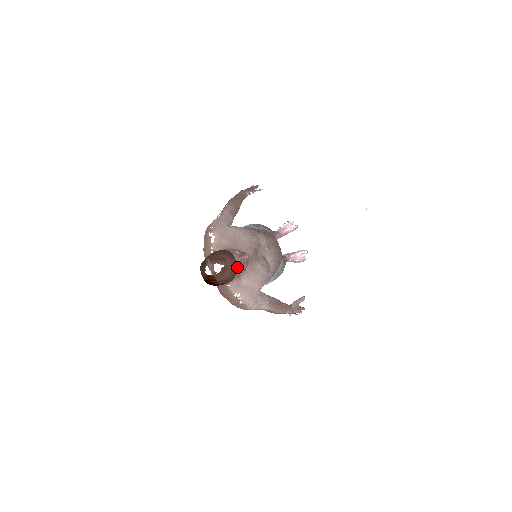
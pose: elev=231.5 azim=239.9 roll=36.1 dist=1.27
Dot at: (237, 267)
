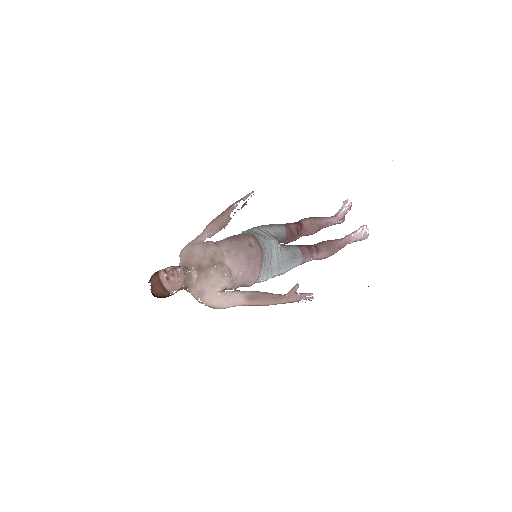
Dot at: (162, 282)
